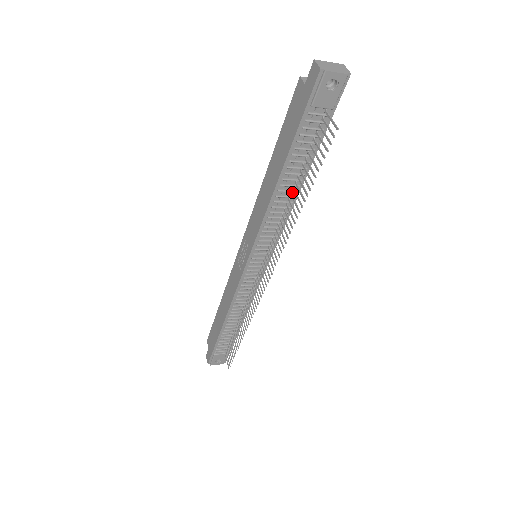
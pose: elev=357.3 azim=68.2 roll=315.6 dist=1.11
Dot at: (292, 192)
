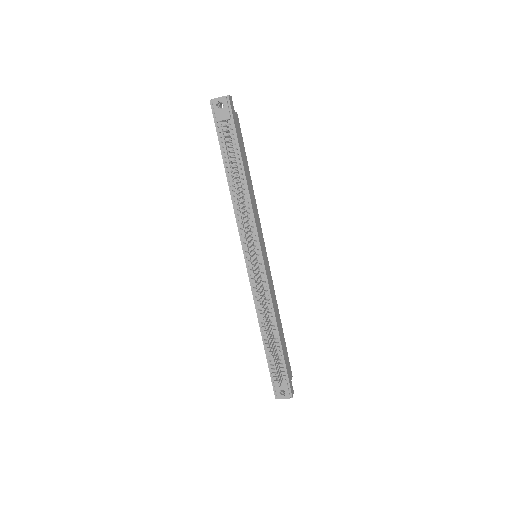
Dot at: (242, 186)
